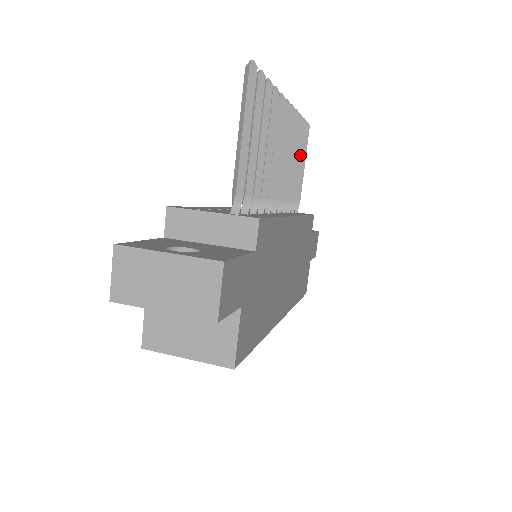
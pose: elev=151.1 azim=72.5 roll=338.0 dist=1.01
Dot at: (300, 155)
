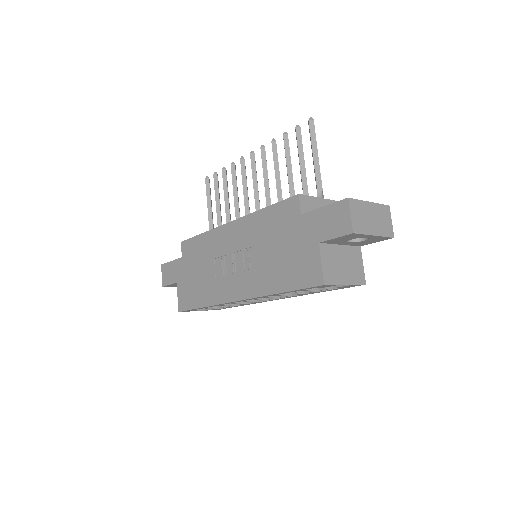
Dot at: (219, 197)
